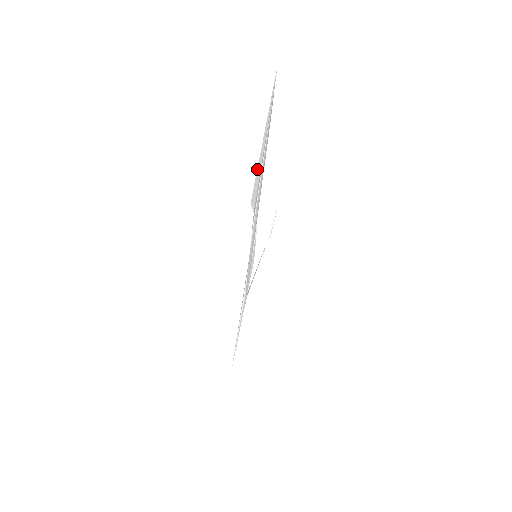
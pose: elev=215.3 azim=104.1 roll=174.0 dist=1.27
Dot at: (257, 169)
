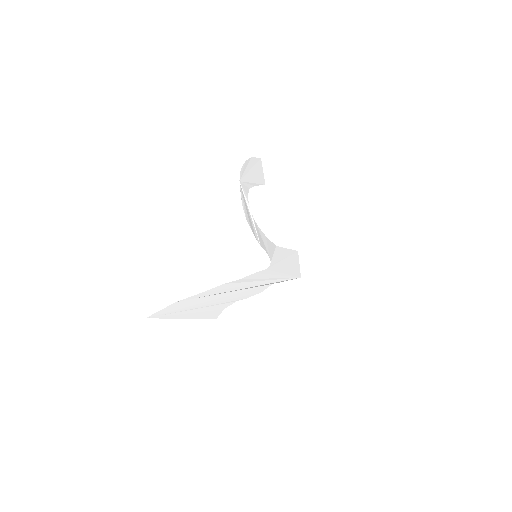
Dot at: (200, 318)
